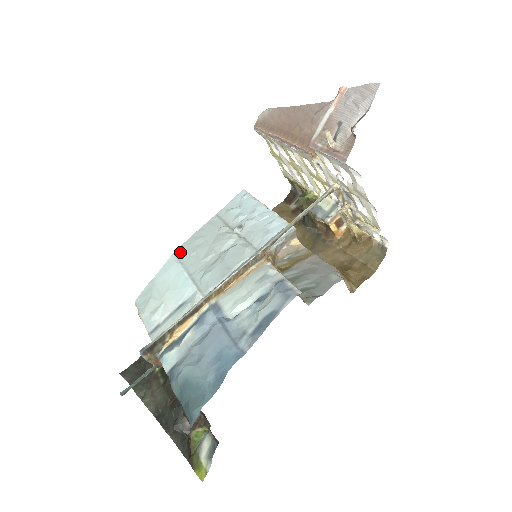
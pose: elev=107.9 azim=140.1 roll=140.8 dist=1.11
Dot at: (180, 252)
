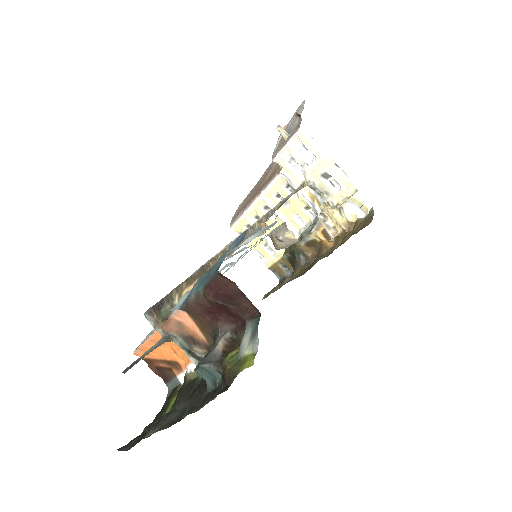
Dot at: occluded
